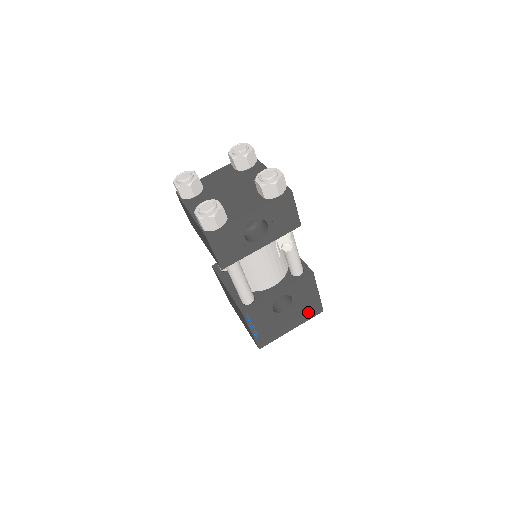
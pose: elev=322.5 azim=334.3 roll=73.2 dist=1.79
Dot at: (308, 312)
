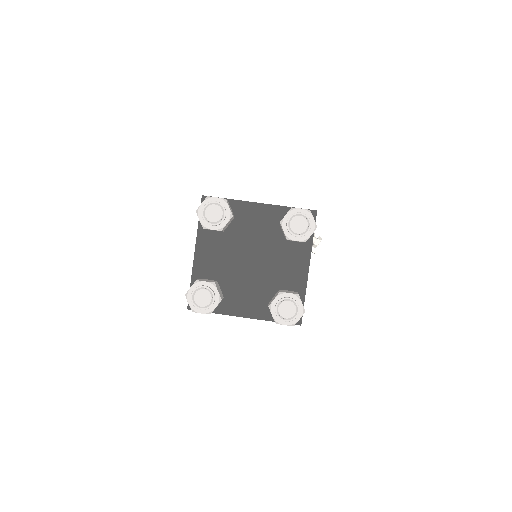
Dot at: occluded
